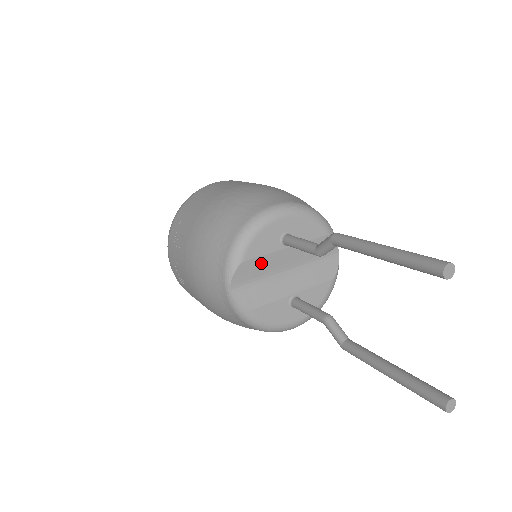
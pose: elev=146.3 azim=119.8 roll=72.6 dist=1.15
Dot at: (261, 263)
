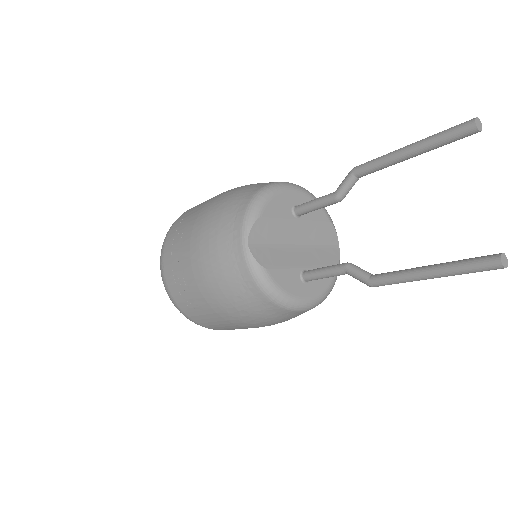
Dot at: (275, 226)
